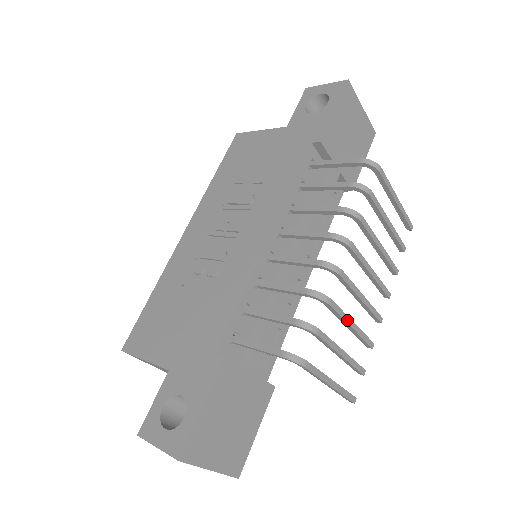
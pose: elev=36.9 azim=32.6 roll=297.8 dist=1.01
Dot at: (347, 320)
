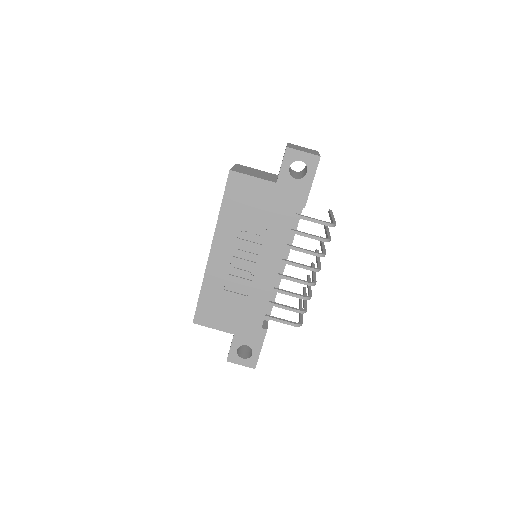
Dot at: occluded
